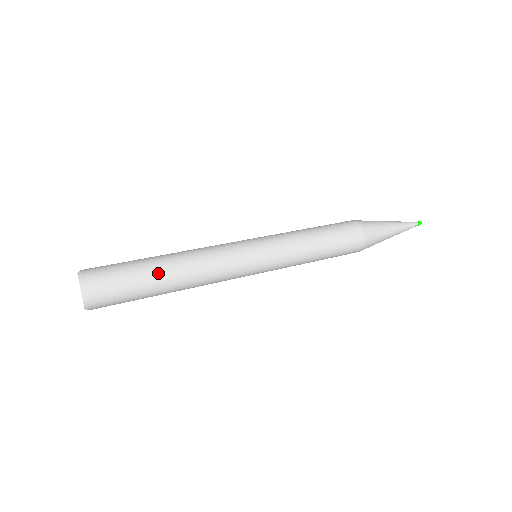
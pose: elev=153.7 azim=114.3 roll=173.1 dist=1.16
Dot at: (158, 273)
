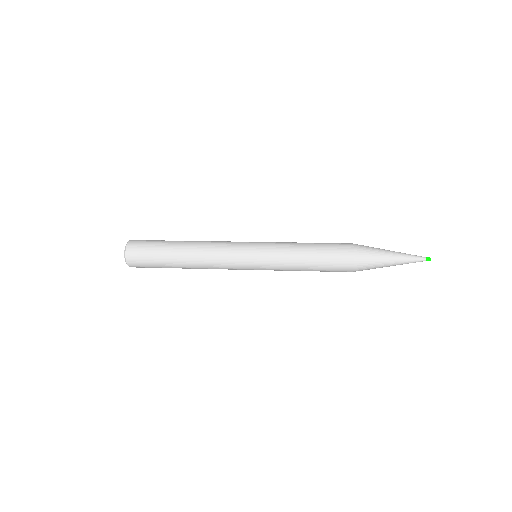
Dot at: (174, 251)
